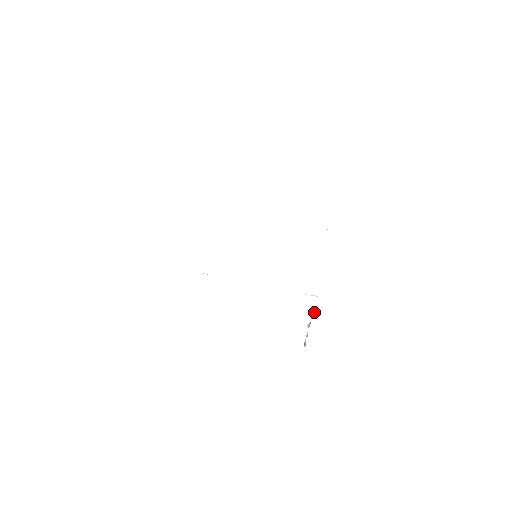
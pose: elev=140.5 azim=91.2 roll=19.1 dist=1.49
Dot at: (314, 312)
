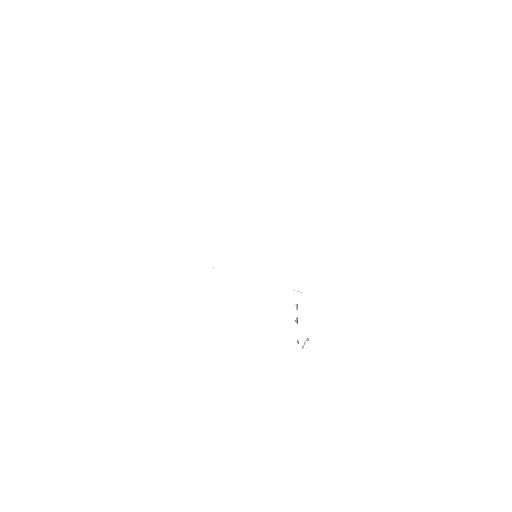
Dot at: (297, 306)
